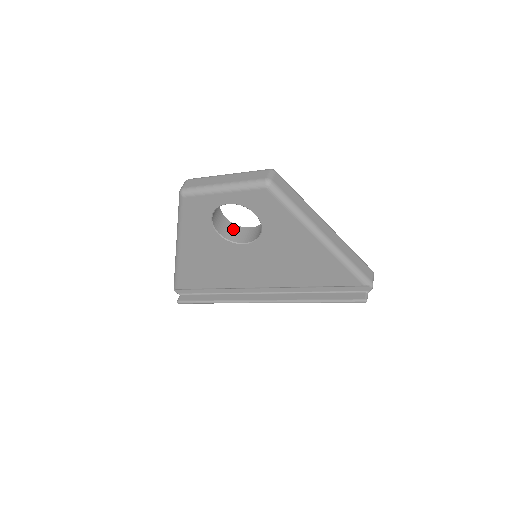
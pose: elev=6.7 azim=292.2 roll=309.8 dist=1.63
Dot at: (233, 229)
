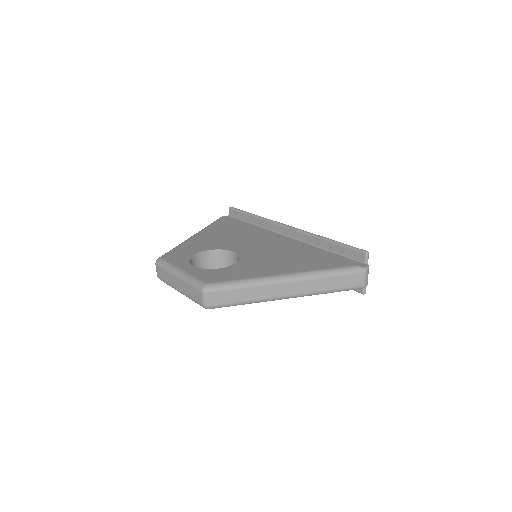
Dot at: (221, 257)
